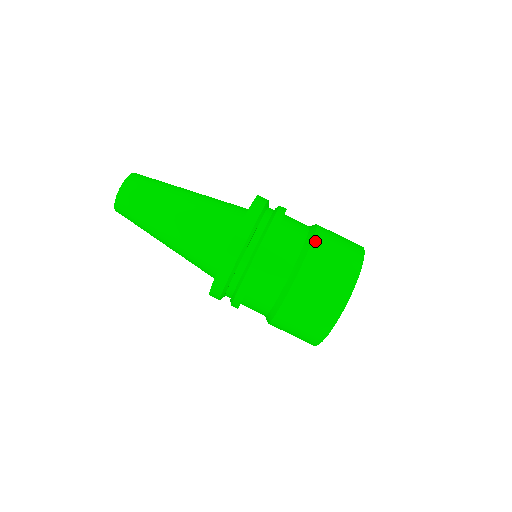
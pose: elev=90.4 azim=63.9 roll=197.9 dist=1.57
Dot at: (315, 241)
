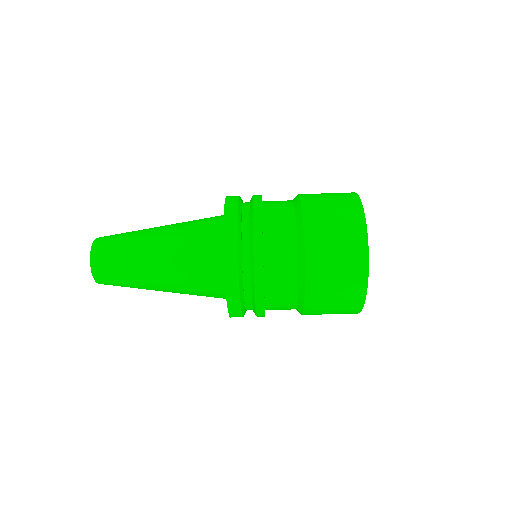
Dot at: (302, 197)
